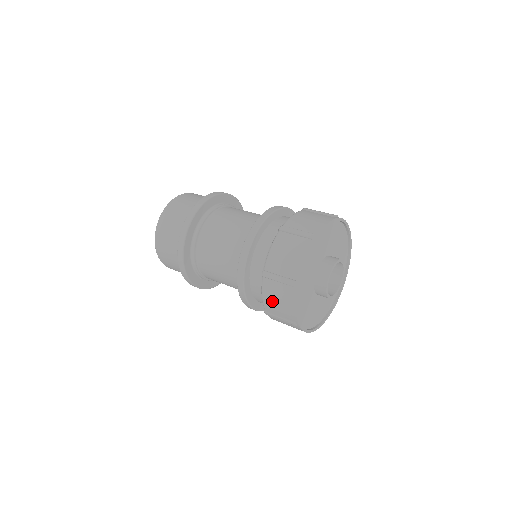
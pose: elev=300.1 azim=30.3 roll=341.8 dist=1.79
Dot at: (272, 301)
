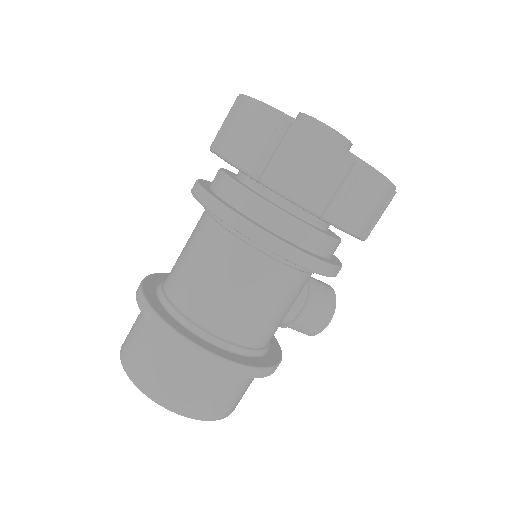
Dot at: (305, 183)
